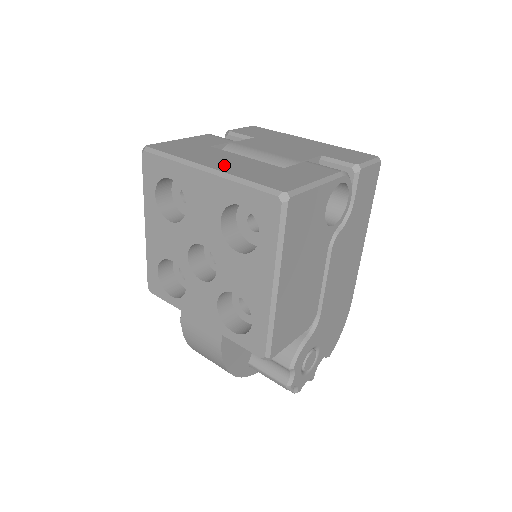
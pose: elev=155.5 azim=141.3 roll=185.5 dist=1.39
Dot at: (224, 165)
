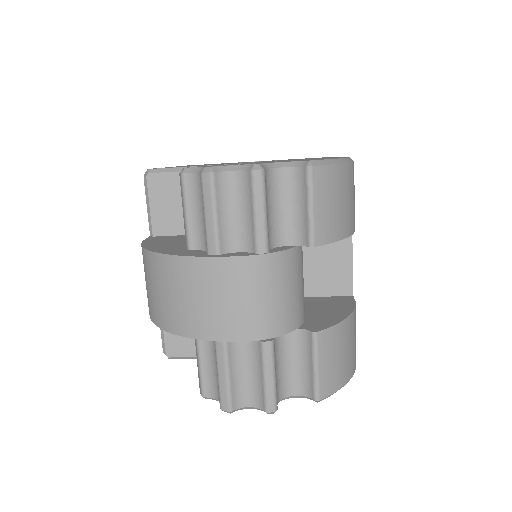
Dot at: occluded
